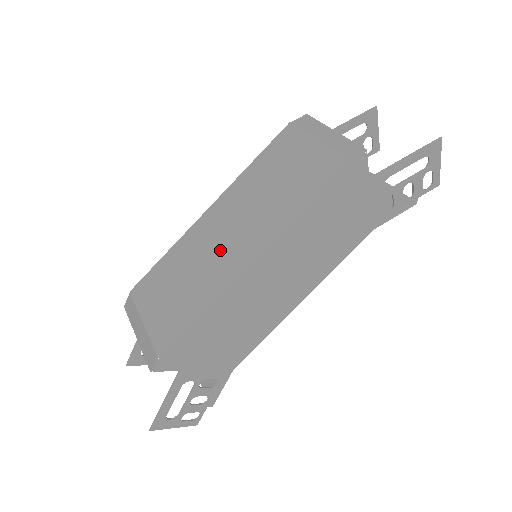
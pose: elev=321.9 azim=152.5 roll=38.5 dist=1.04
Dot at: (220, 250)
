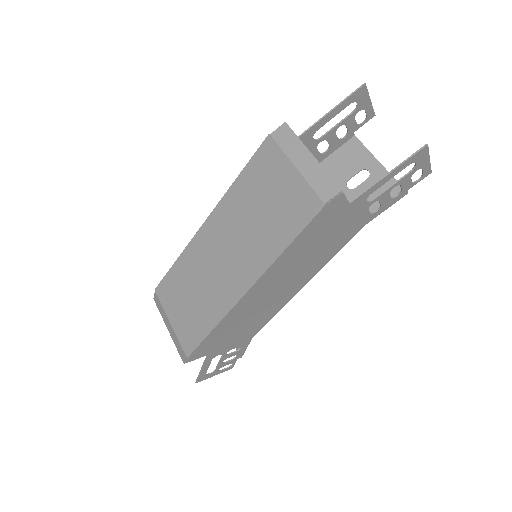
Dot at: (220, 271)
